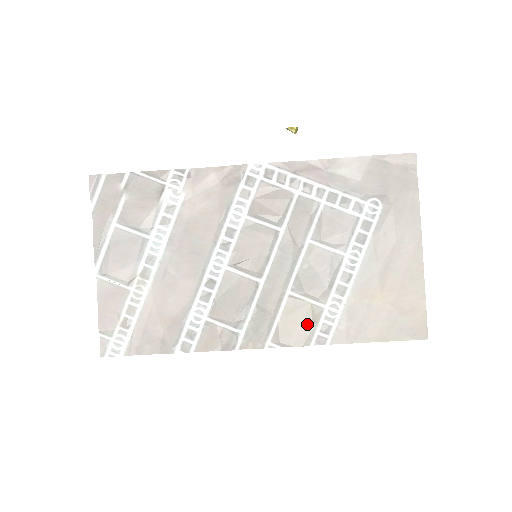
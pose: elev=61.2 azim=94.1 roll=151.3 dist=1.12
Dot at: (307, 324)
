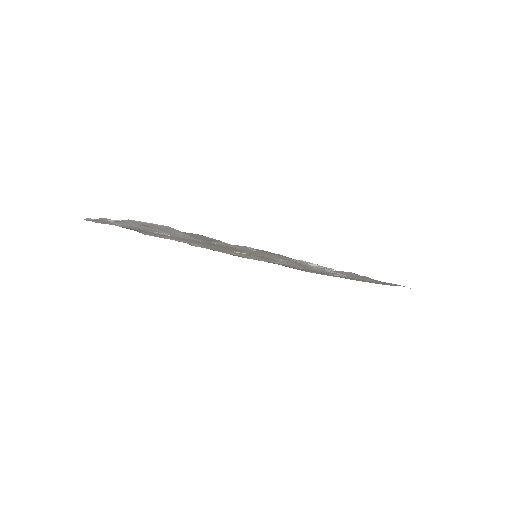
Dot at: (254, 259)
